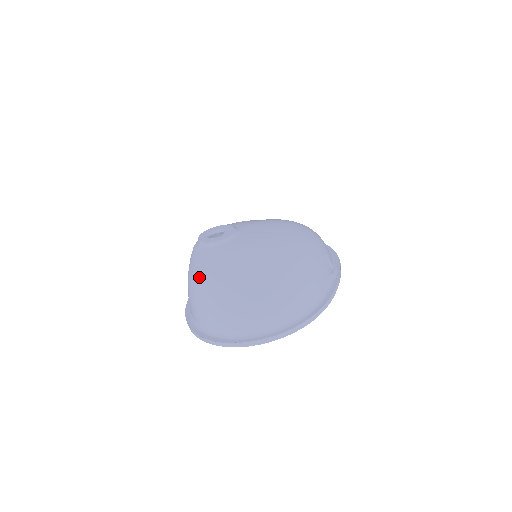
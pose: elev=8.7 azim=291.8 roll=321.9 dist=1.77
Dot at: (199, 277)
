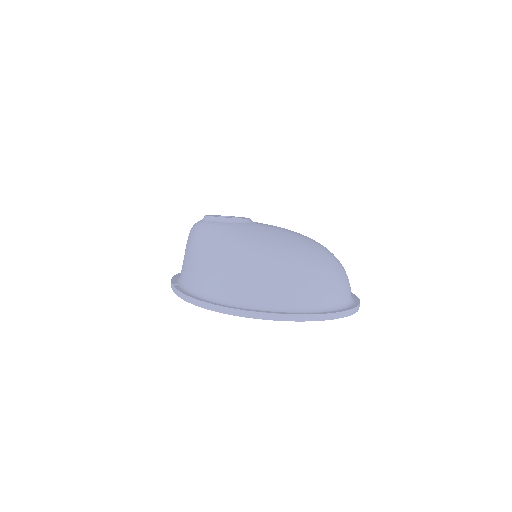
Dot at: (245, 242)
